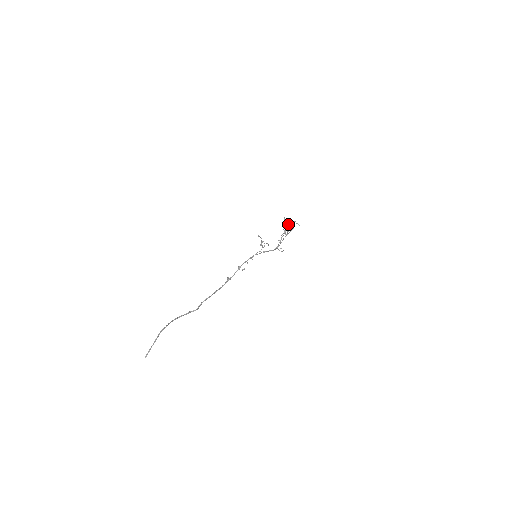
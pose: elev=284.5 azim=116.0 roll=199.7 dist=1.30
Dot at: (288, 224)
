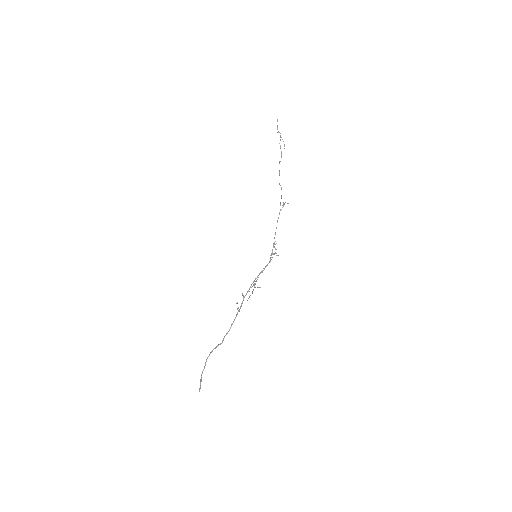
Dot at: (274, 242)
